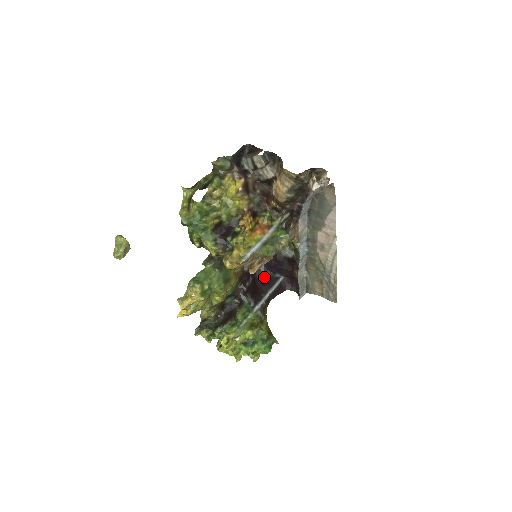
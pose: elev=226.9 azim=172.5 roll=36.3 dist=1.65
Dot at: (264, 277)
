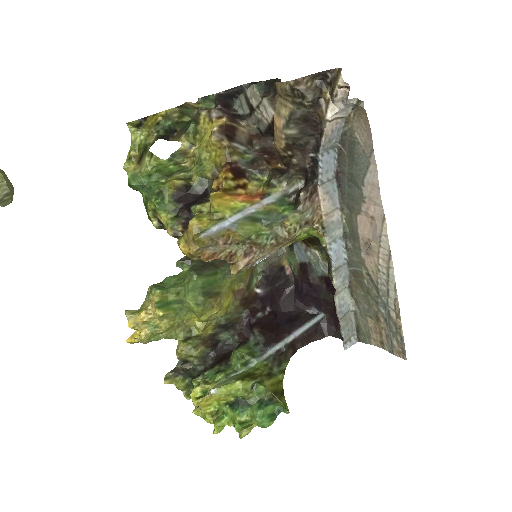
Dot at: (292, 311)
